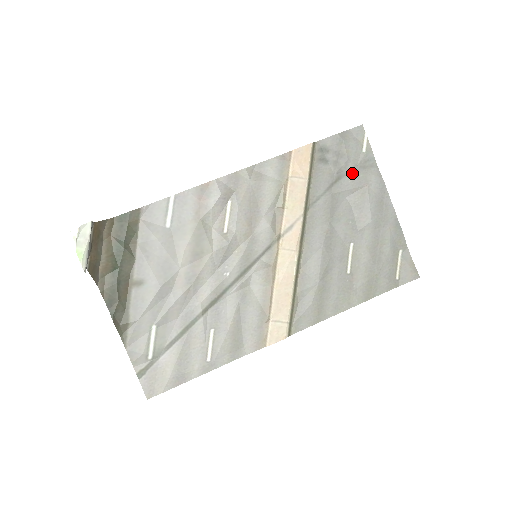
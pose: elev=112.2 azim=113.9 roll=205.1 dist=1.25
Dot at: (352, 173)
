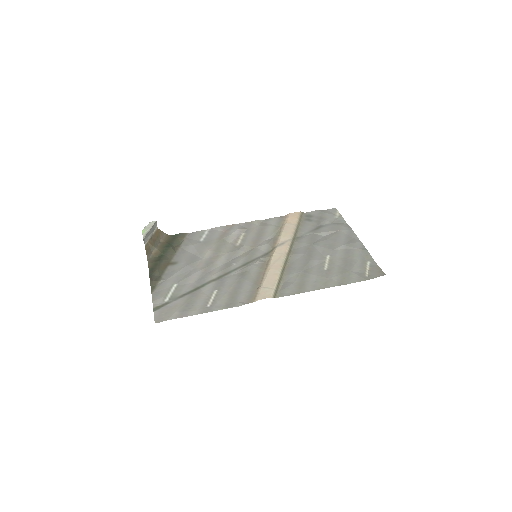
Dot at: (329, 226)
